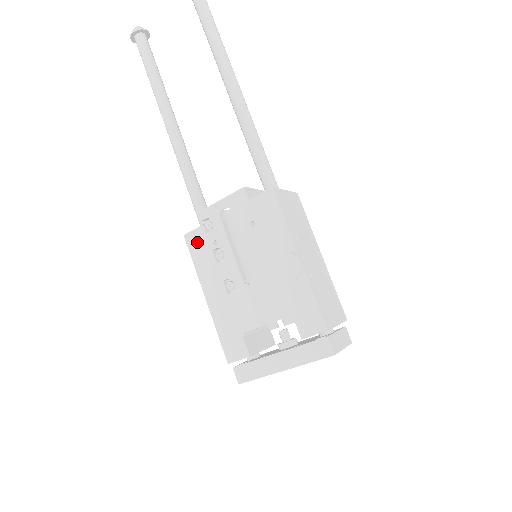
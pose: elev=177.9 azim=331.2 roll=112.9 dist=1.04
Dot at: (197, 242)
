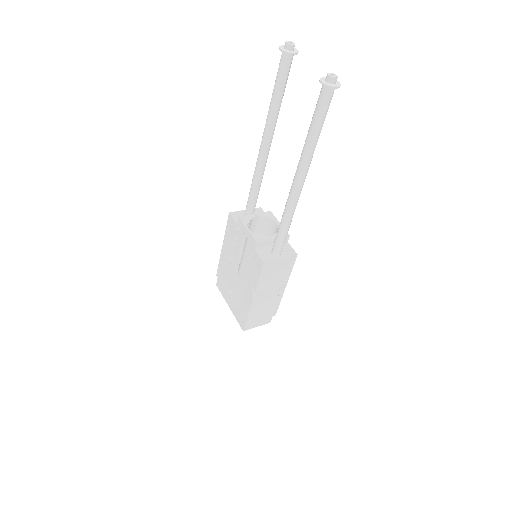
Dot at: (231, 225)
